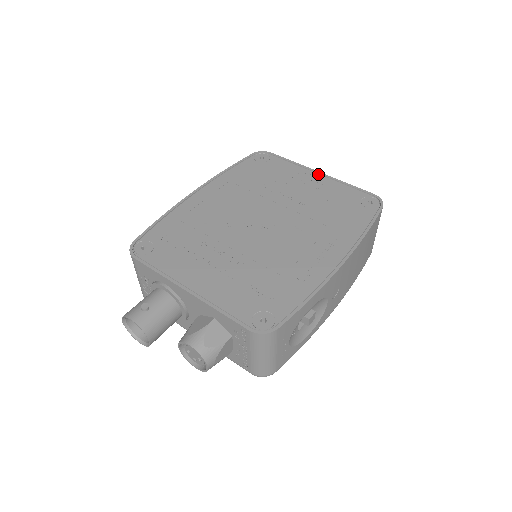
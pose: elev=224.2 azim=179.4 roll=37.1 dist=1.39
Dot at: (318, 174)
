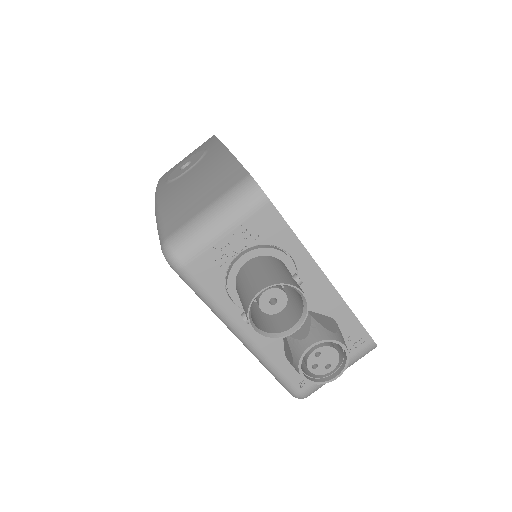
Dot at: occluded
